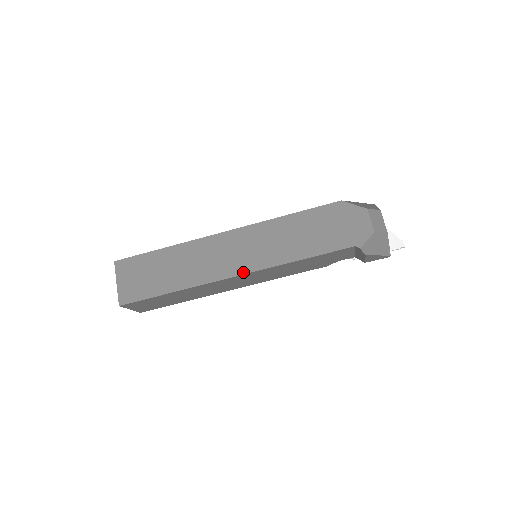
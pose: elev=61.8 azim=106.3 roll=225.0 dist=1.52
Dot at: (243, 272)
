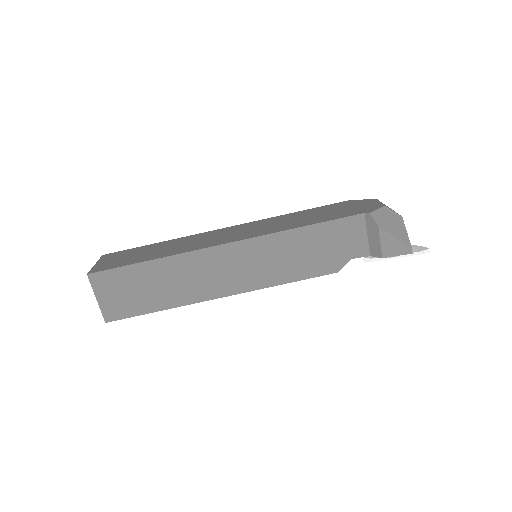
Dot at: (237, 240)
